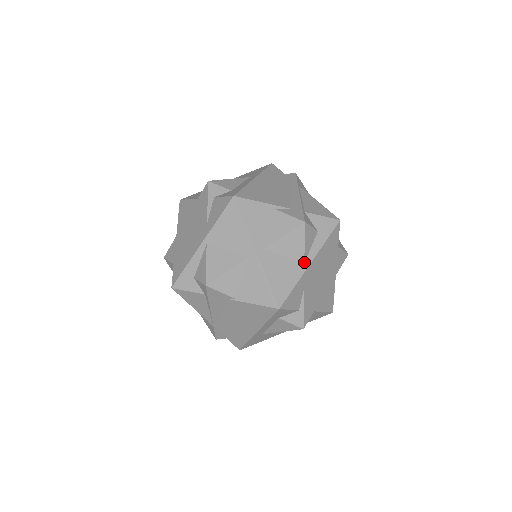
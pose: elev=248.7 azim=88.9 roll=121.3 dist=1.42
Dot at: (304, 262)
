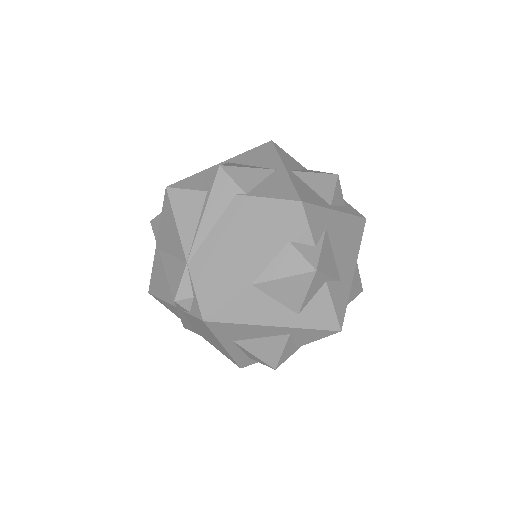
Dot at: (331, 205)
